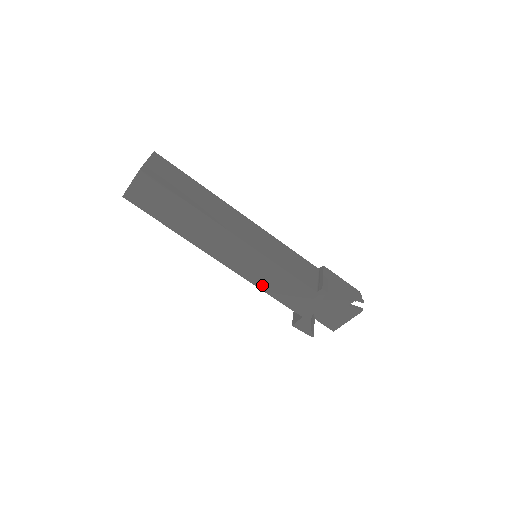
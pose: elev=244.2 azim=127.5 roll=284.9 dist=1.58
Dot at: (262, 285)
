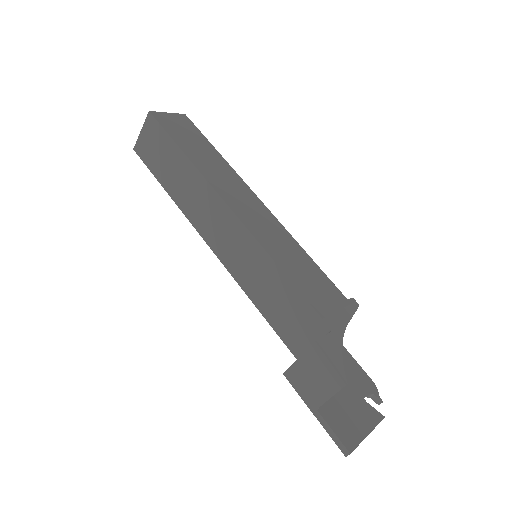
Dot at: (279, 259)
